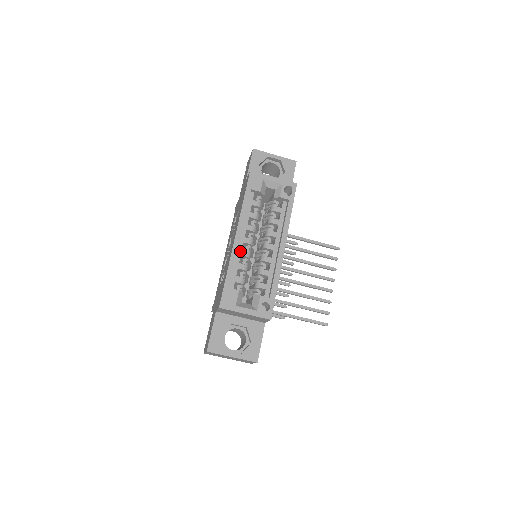
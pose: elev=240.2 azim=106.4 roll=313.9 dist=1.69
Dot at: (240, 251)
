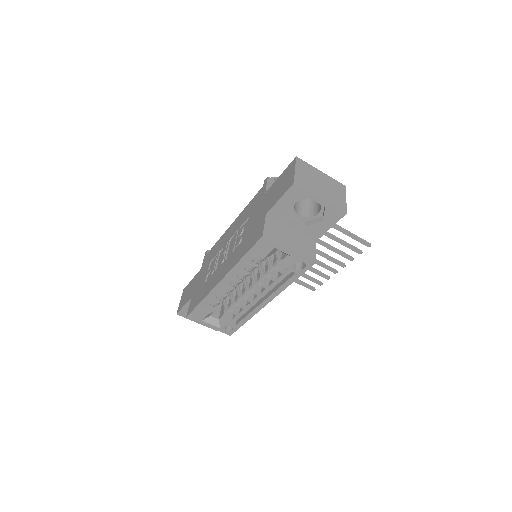
Dot at: (222, 287)
